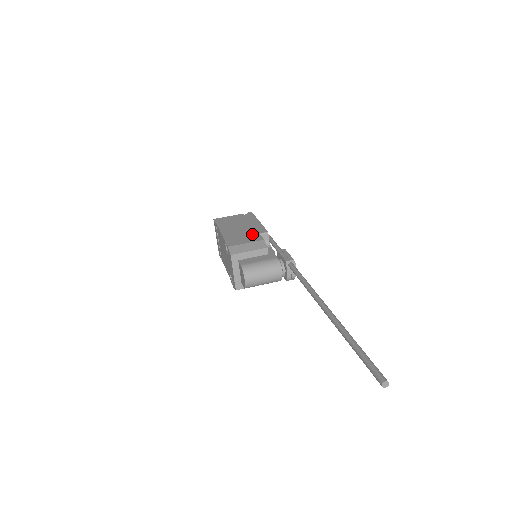
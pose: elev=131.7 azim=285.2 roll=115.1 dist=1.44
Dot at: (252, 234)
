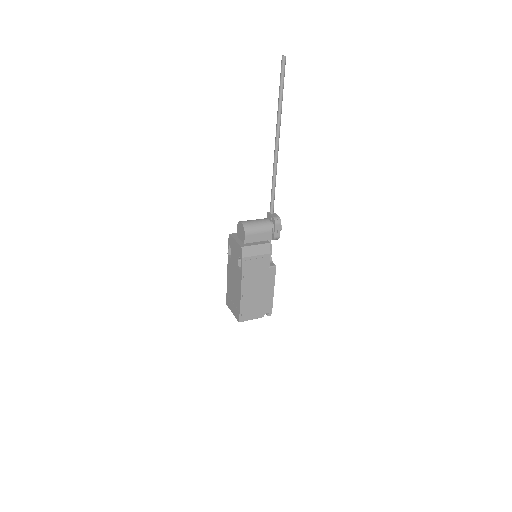
Dot at: occluded
